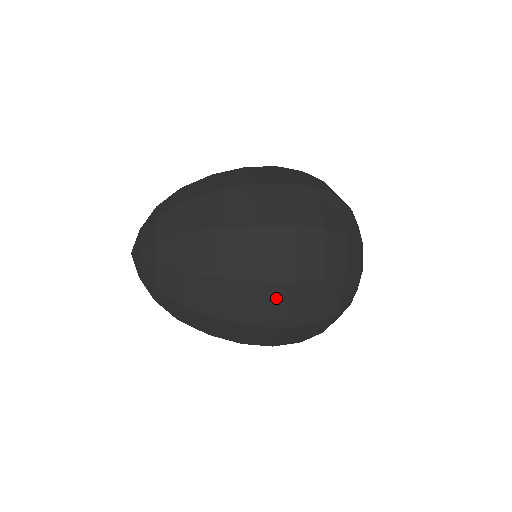
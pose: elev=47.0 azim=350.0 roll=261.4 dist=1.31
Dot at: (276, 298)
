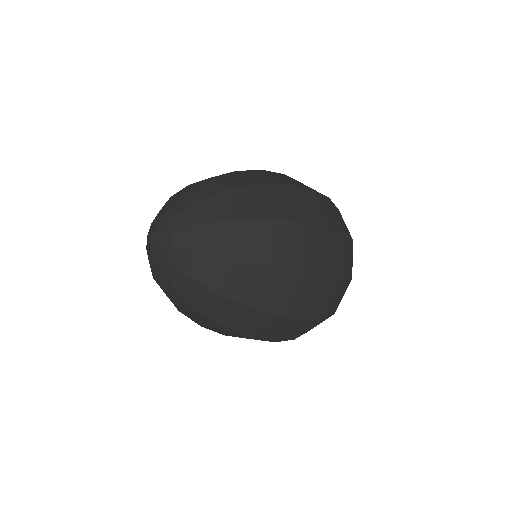
Dot at: (309, 291)
